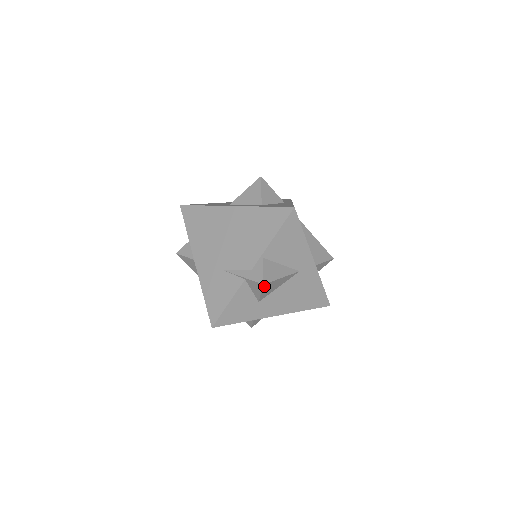
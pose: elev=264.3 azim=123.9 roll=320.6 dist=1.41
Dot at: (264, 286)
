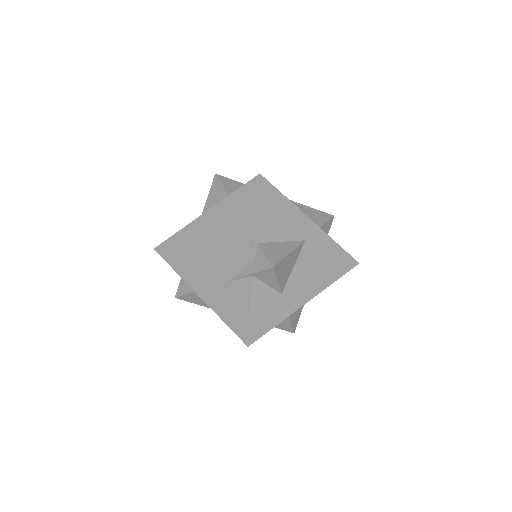
Dot at: (275, 270)
